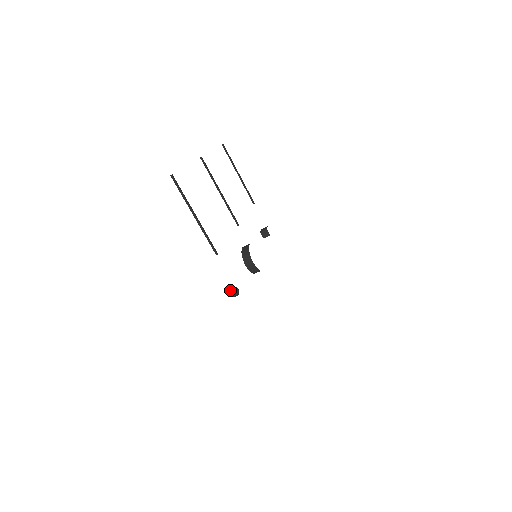
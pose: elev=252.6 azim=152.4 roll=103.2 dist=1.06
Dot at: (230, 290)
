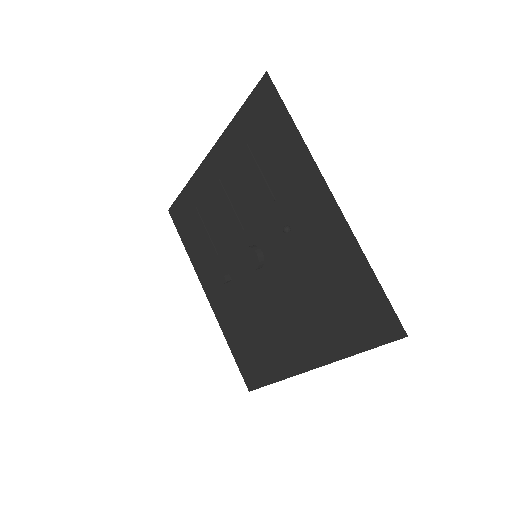
Dot at: (286, 226)
